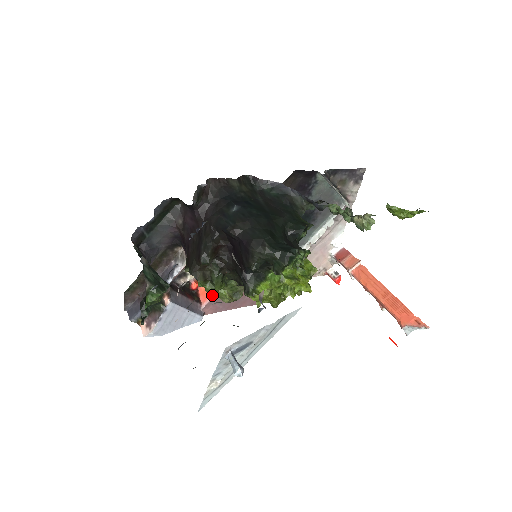
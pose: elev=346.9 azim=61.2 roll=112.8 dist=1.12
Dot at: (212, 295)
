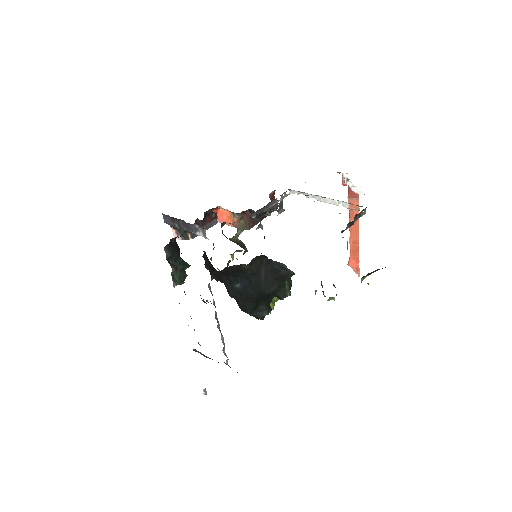
Dot at: occluded
